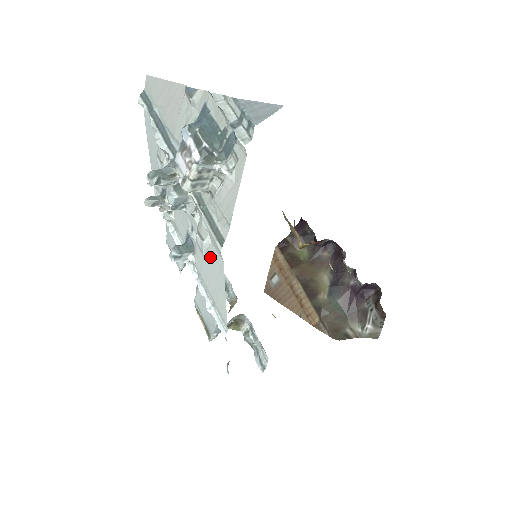
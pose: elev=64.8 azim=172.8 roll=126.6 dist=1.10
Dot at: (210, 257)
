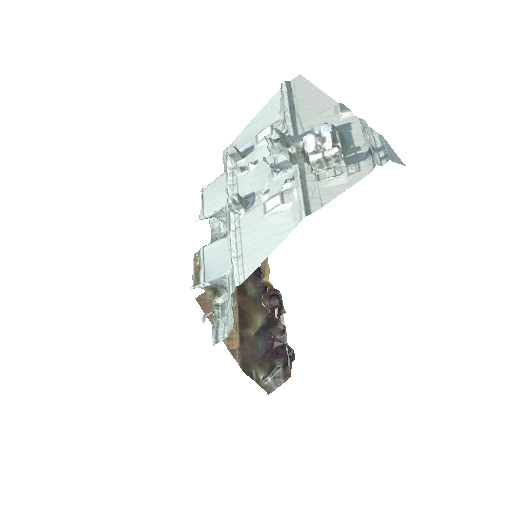
Dot at: (275, 219)
